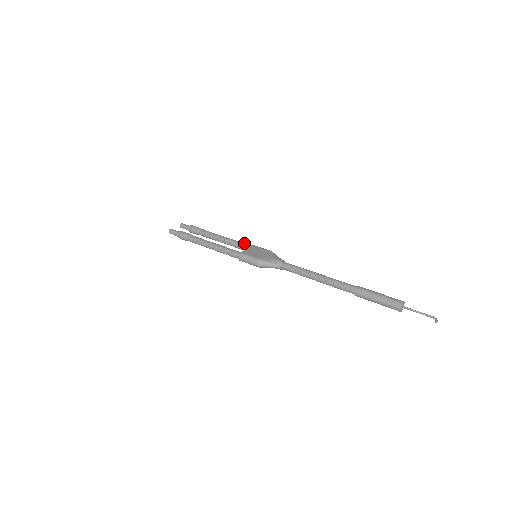
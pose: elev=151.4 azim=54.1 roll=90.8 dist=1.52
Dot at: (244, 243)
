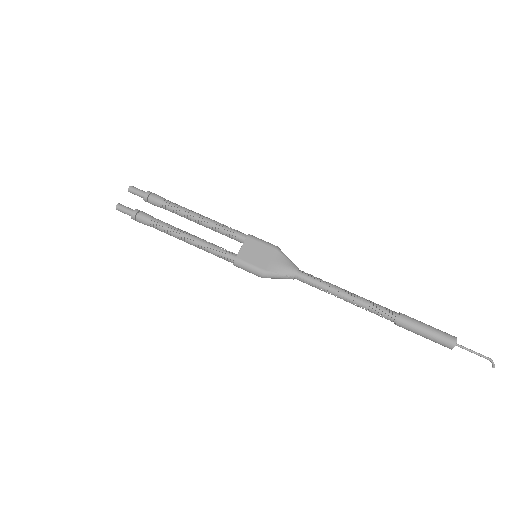
Dot at: (234, 231)
